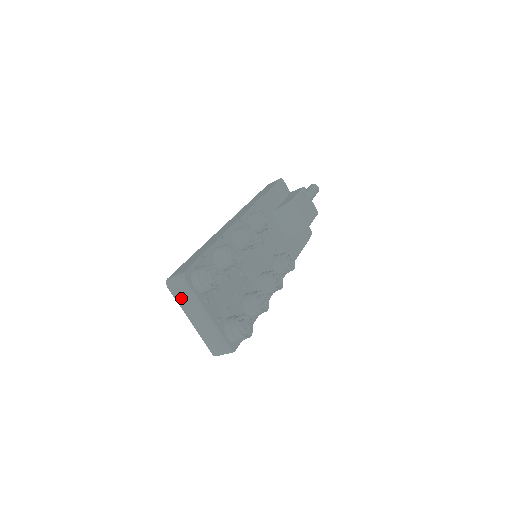
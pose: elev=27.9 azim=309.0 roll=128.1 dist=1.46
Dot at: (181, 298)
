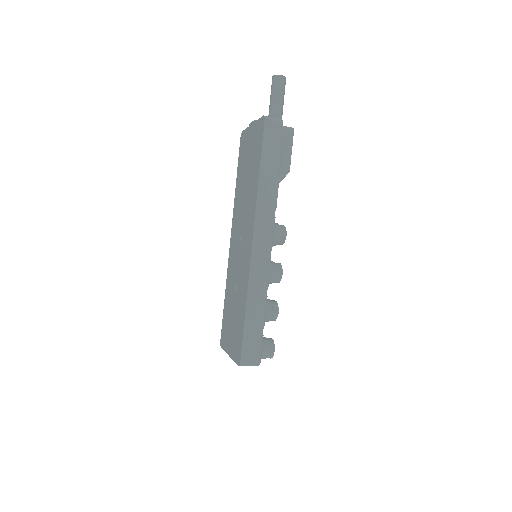
Dot at: occluded
